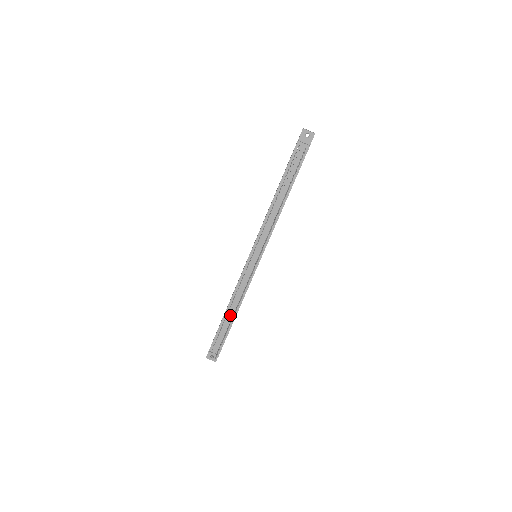
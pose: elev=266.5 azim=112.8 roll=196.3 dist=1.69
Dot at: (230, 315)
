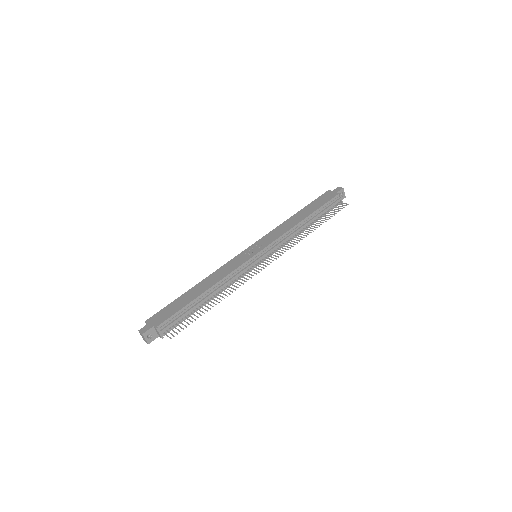
Dot at: (207, 298)
